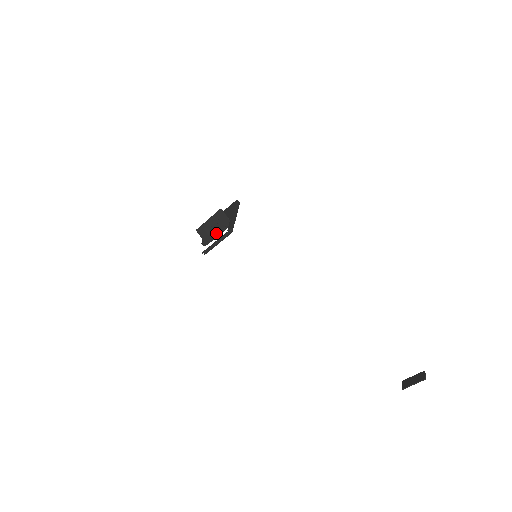
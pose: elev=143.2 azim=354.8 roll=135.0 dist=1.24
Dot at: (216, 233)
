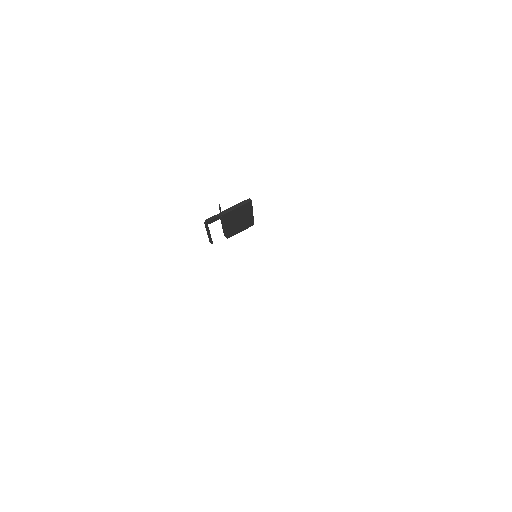
Dot at: (222, 226)
